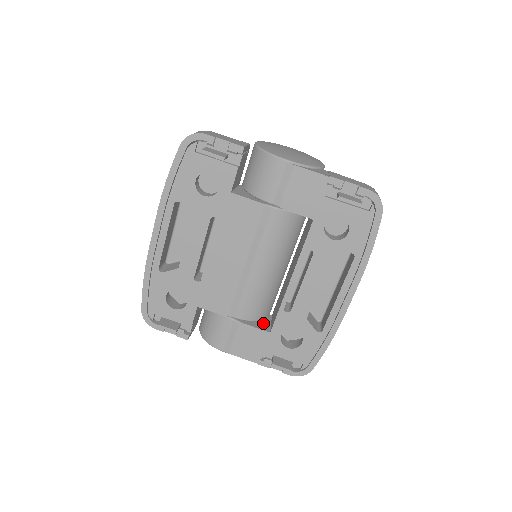
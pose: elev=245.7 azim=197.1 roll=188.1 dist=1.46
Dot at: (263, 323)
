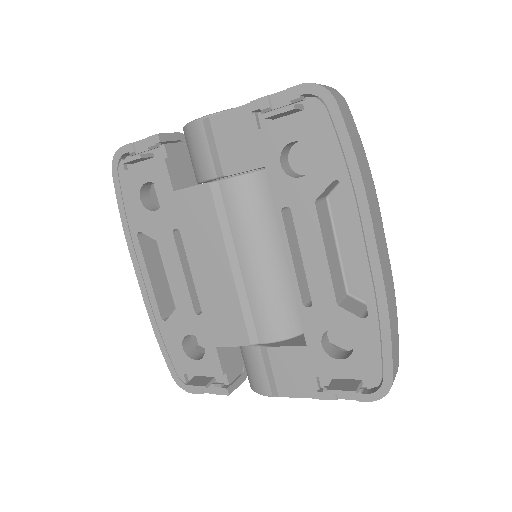
Dot at: (301, 338)
